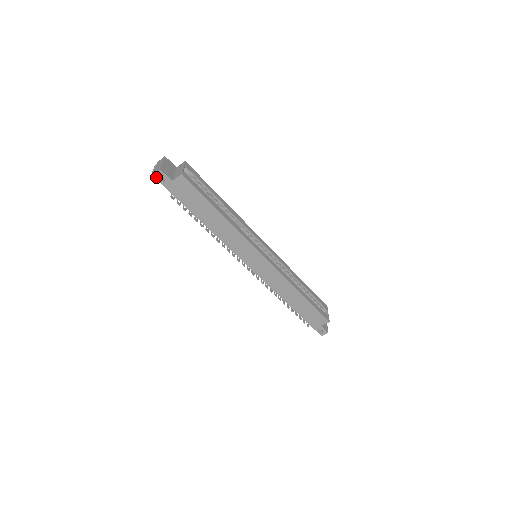
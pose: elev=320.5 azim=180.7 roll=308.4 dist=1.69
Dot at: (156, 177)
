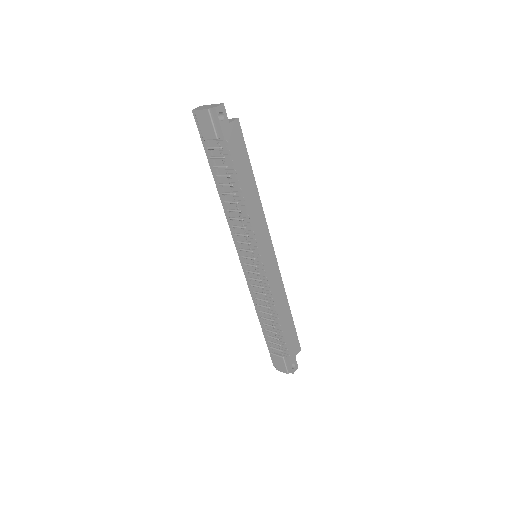
Dot at: (217, 111)
